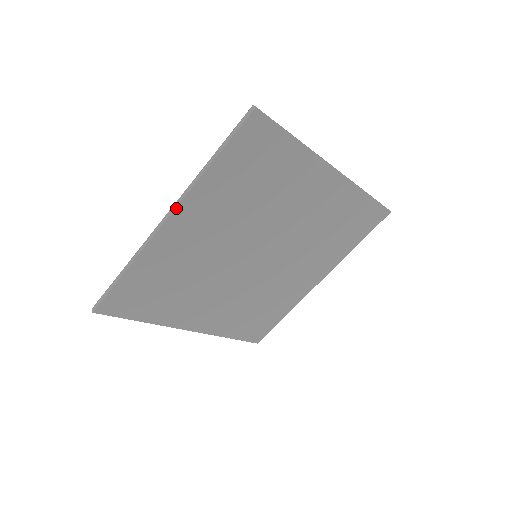
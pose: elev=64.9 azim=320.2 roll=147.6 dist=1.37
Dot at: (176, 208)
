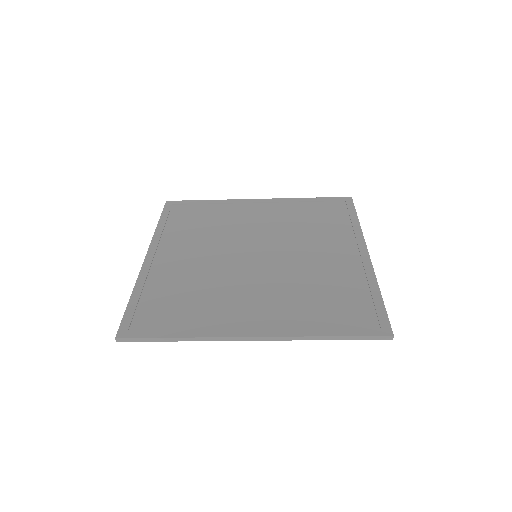
Dot at: (270, 340)
